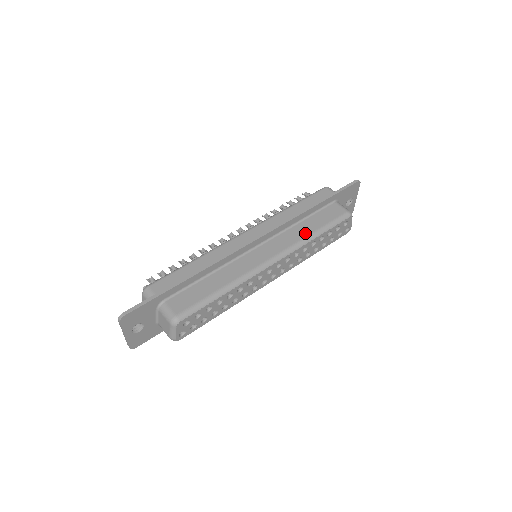
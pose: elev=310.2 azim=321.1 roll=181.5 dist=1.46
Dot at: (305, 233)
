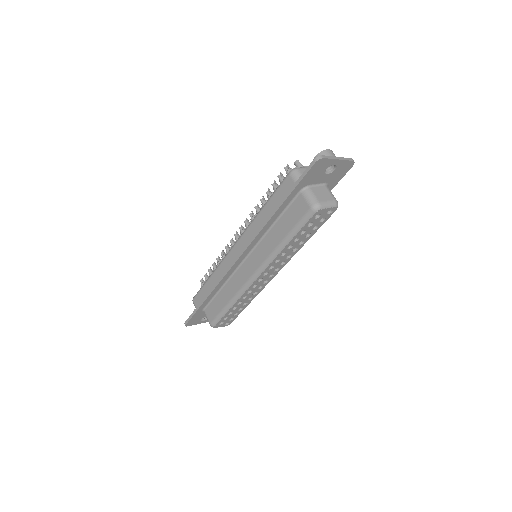
Dot at: (275, 243)
